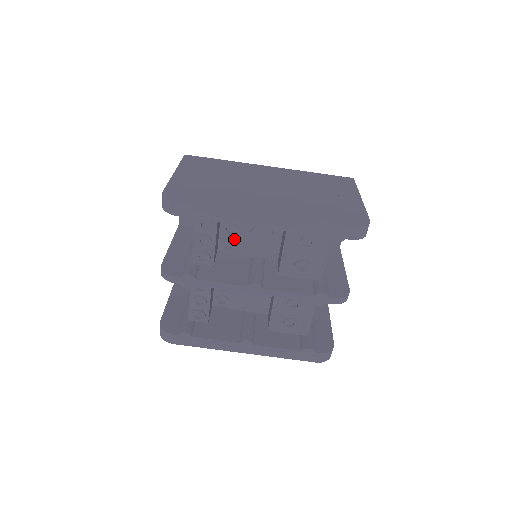
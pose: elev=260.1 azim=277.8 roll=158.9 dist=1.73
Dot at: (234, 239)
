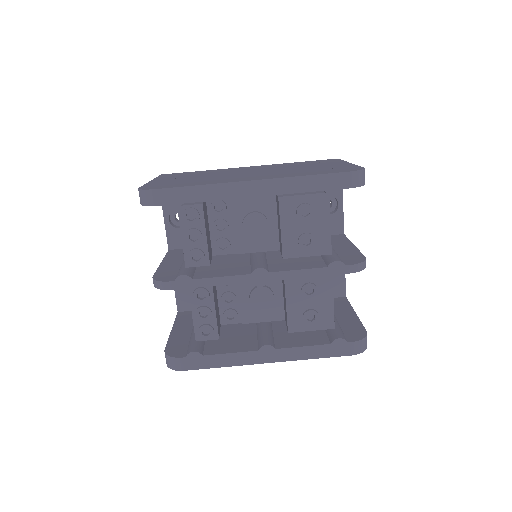
Dot at: (227, 237)
